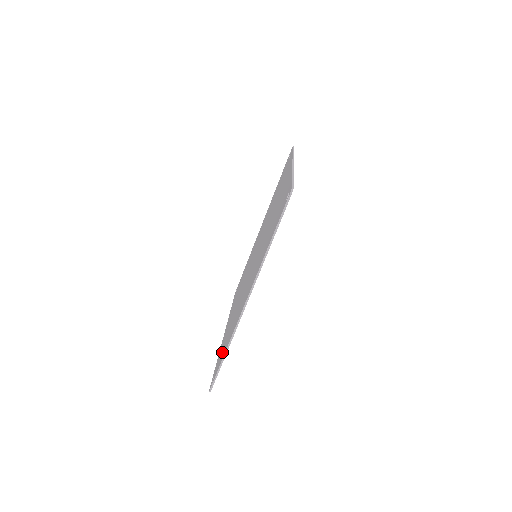
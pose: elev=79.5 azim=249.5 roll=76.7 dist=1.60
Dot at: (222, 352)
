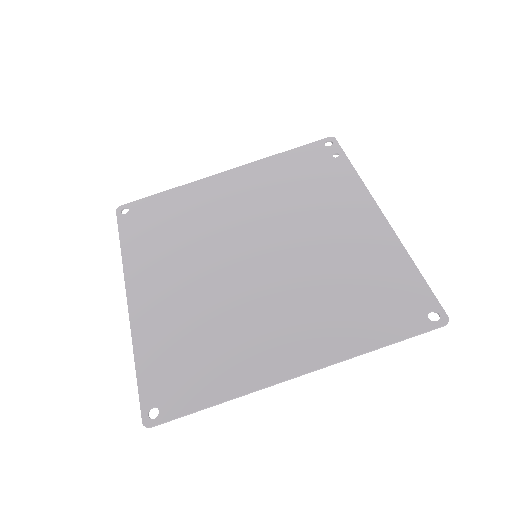
Dot at: (181, 376)
